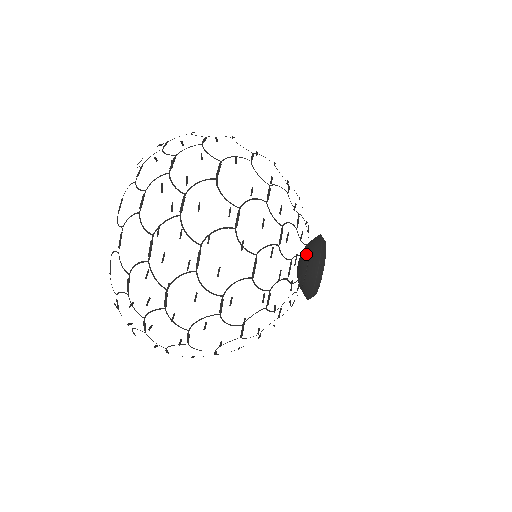
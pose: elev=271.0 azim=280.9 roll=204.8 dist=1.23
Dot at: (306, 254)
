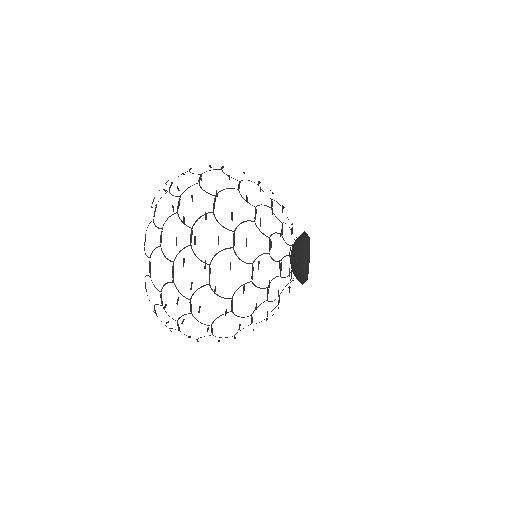
Dot at: (295, 250)
